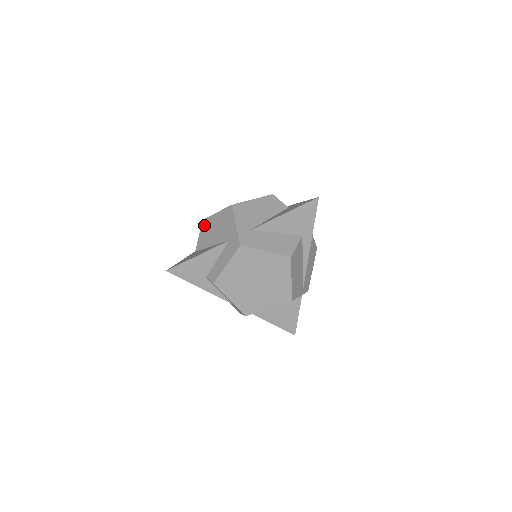
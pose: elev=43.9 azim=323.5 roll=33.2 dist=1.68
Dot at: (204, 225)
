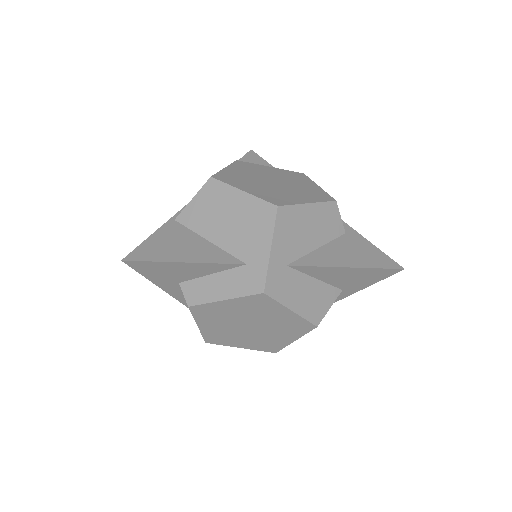
Dot at: (210, 190)
